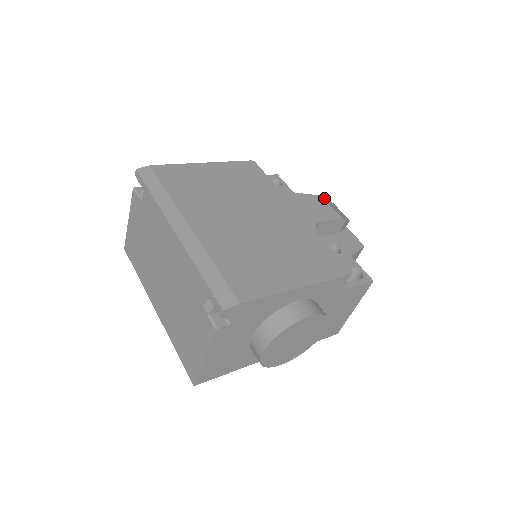
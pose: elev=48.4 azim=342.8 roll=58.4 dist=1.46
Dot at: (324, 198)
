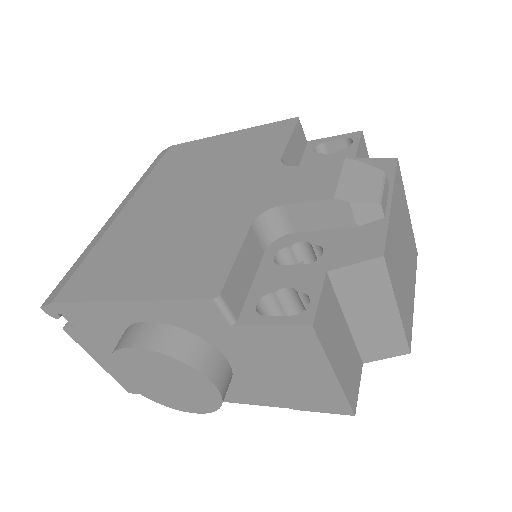
Dot at: (350, 162)
